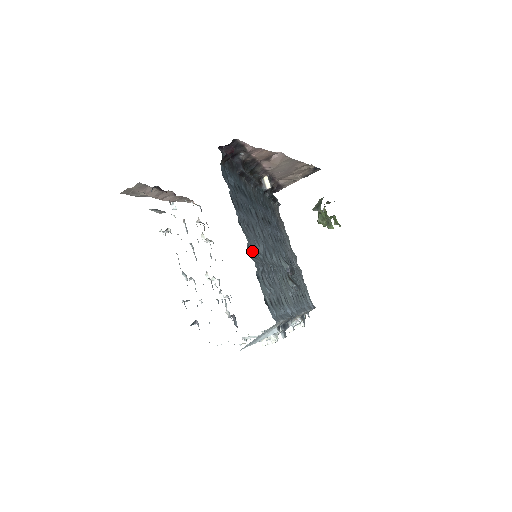
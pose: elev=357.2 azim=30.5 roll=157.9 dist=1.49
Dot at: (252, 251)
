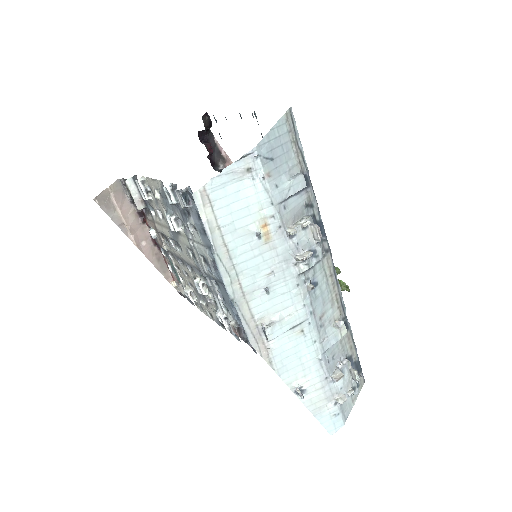
Dot at: occluded
